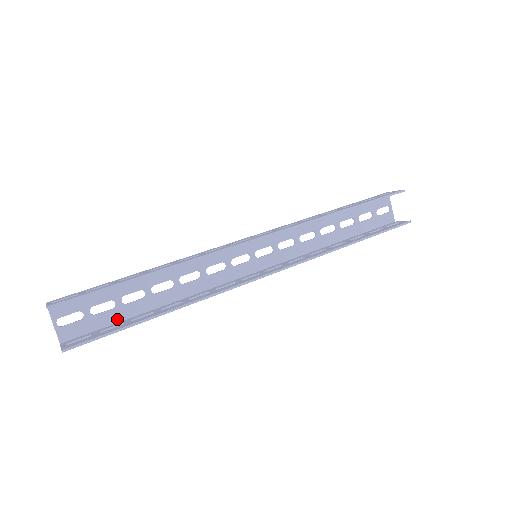
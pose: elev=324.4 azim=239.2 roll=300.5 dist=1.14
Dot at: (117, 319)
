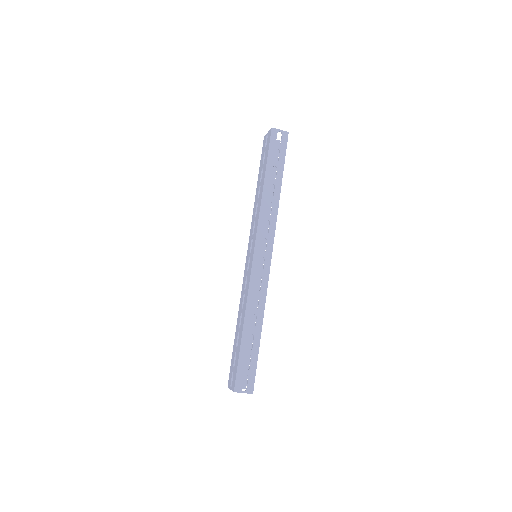
Dot at: occluded
